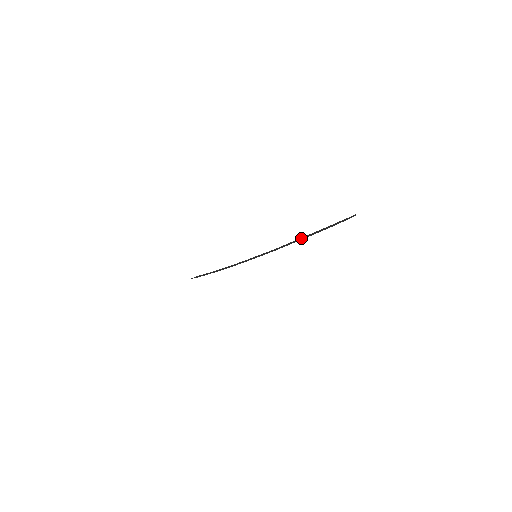
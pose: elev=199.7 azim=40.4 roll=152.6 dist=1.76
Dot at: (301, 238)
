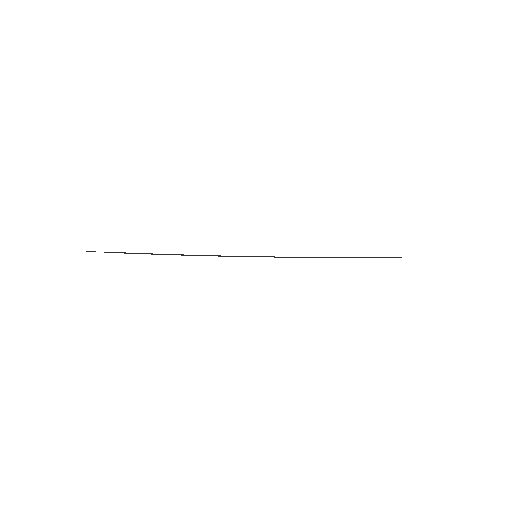
Dot at: occluded
